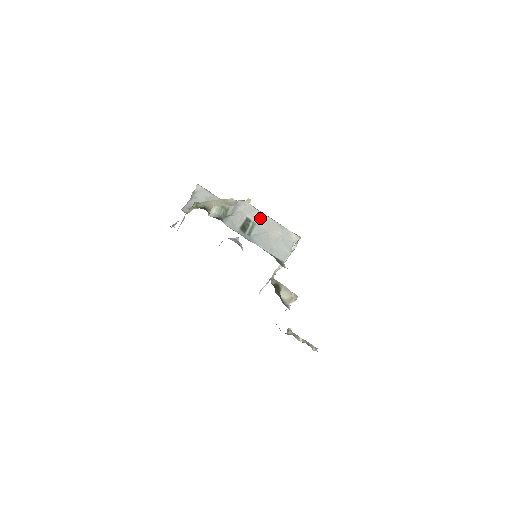
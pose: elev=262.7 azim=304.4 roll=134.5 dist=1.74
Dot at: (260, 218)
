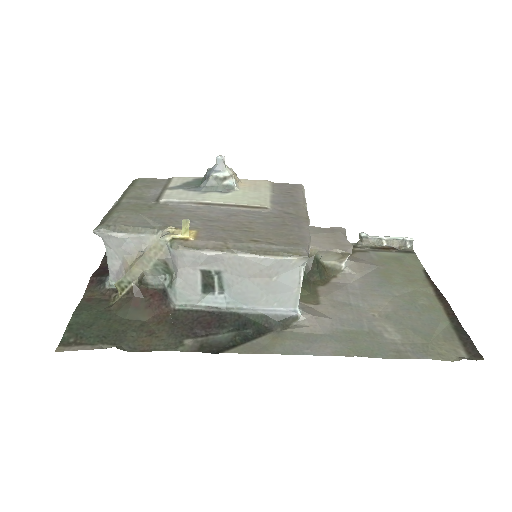
Dot at: (222, 262)
